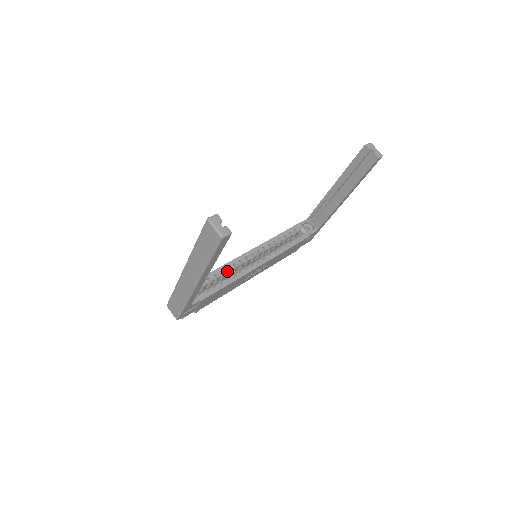
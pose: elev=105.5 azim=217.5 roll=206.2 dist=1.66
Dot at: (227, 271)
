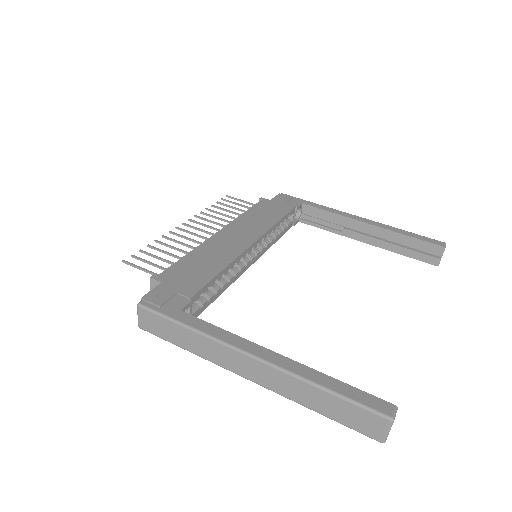
Dot at: (226, 273)
